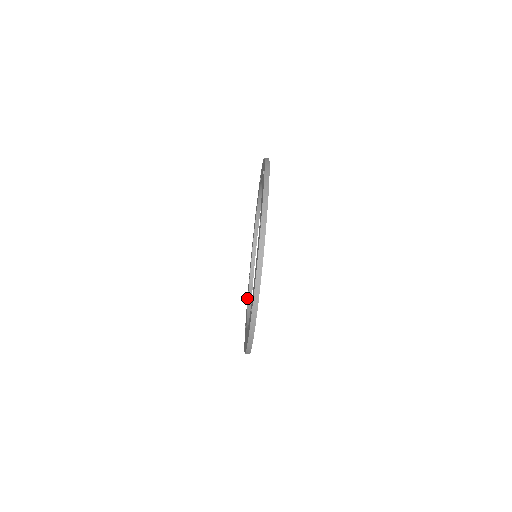
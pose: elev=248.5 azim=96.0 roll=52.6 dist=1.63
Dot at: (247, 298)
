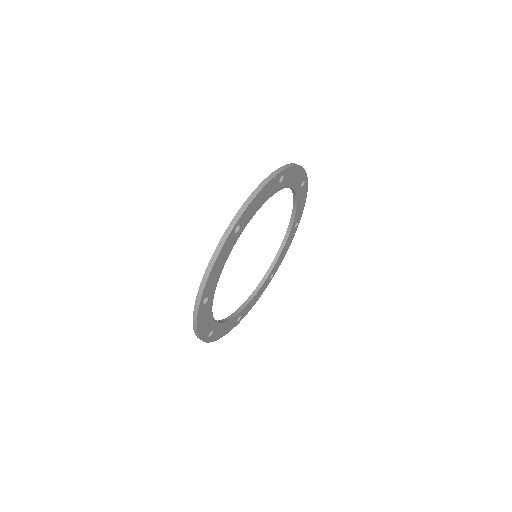
Dot at: occluded
